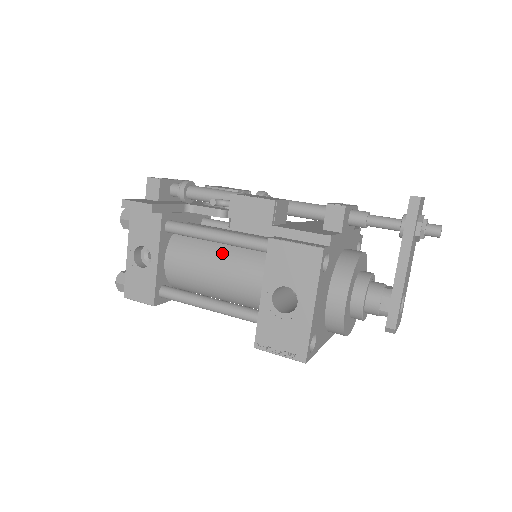
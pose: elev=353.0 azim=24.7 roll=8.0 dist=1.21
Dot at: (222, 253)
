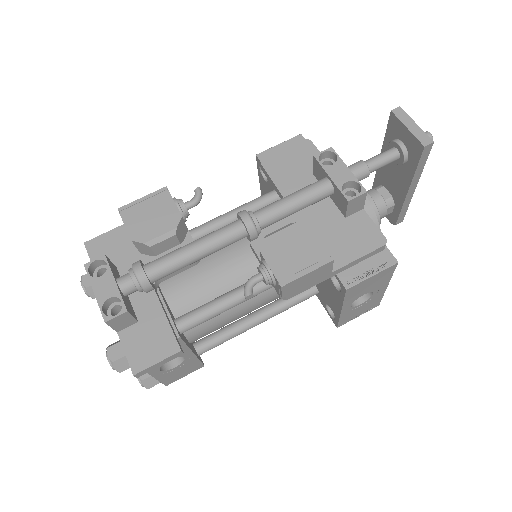
Dot at: occluded
